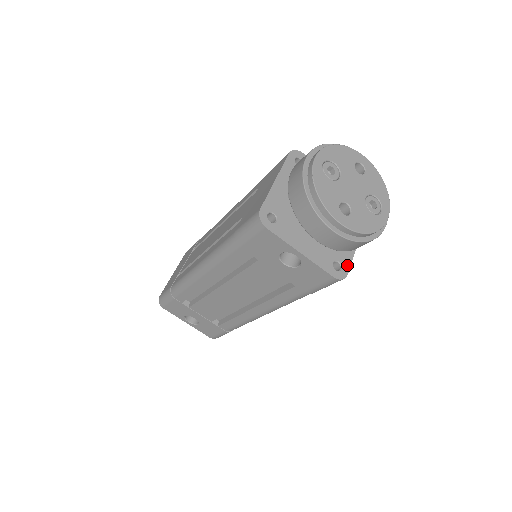
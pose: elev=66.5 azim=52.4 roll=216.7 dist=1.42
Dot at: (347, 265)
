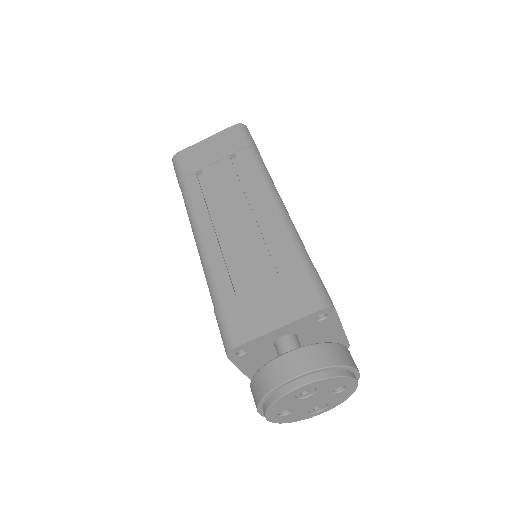
Dot at: occluded
